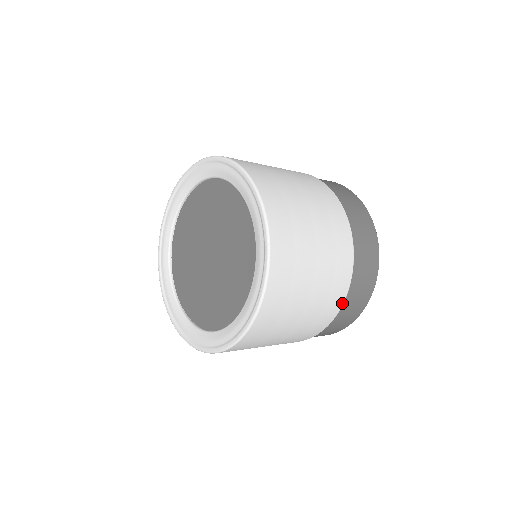
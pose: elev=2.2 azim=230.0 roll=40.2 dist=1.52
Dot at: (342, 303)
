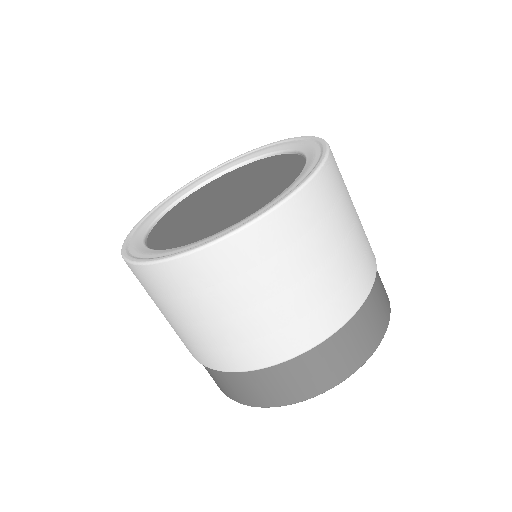
Dot at: (323, 338)
